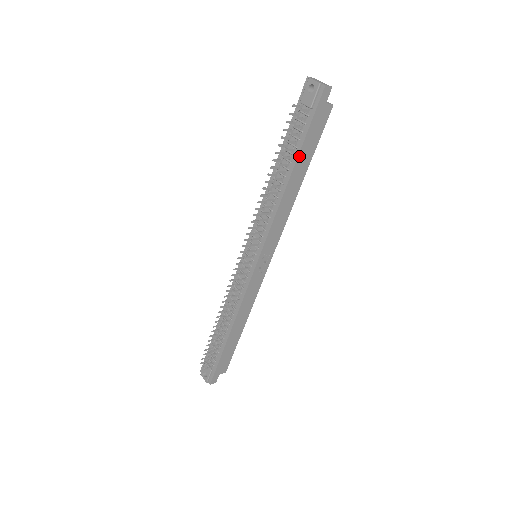
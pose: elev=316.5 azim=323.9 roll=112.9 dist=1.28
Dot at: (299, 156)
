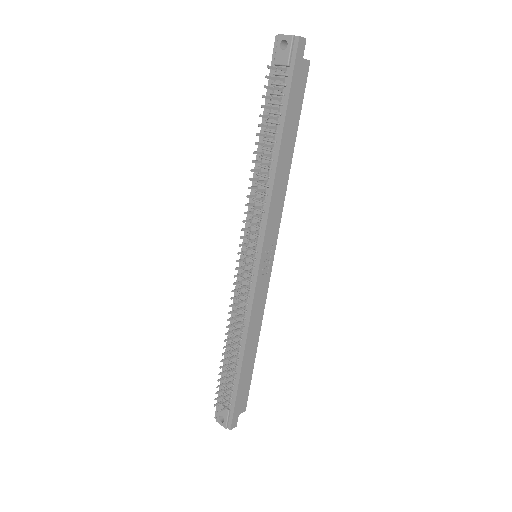
Dot at: (285, 123)
